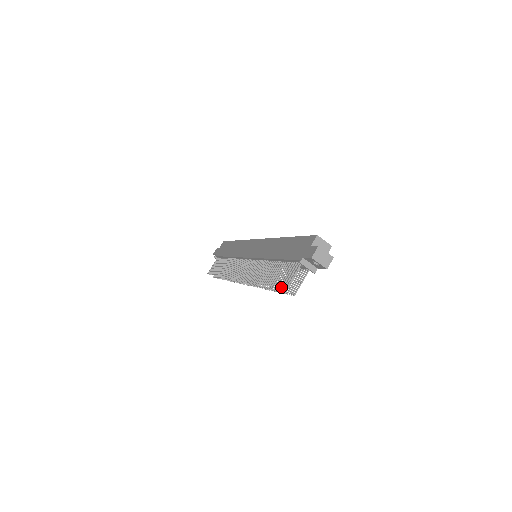
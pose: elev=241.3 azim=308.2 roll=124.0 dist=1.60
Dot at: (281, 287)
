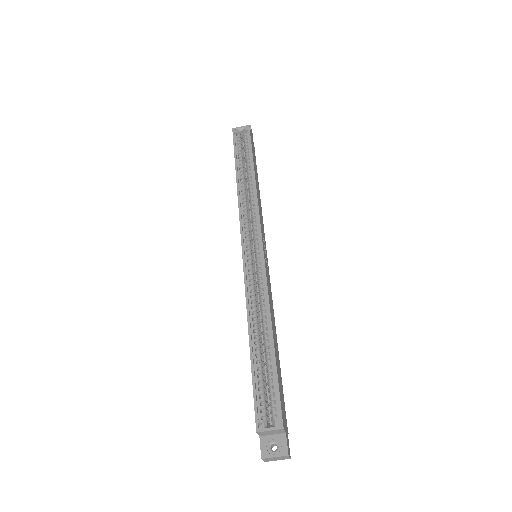
Dot at: occluded
